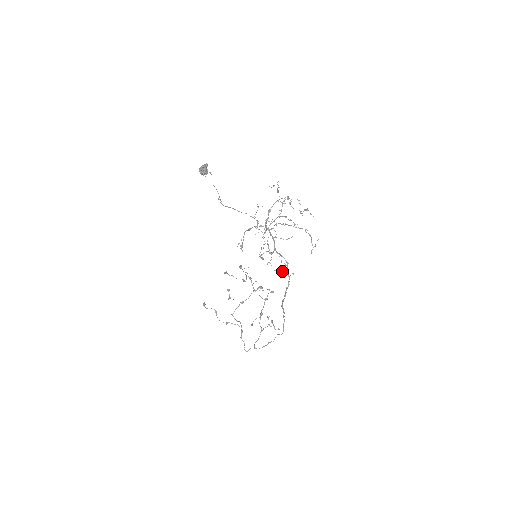
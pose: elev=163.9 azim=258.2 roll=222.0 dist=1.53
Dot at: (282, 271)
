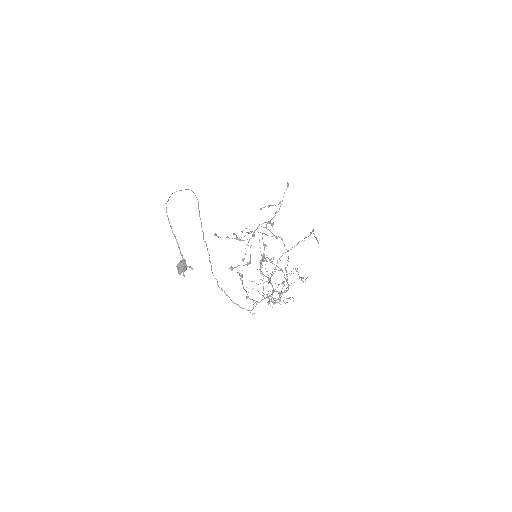
Dot at: (282, 271)
